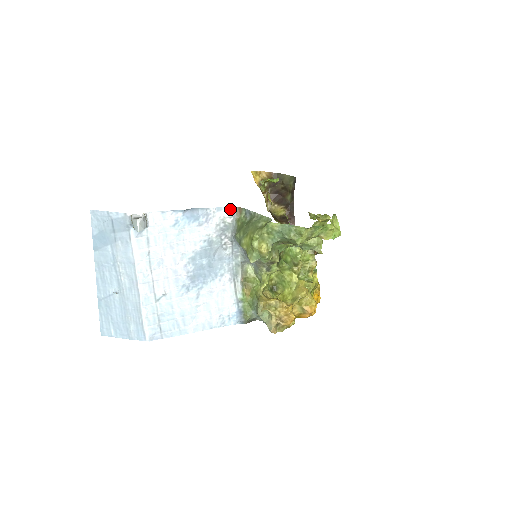
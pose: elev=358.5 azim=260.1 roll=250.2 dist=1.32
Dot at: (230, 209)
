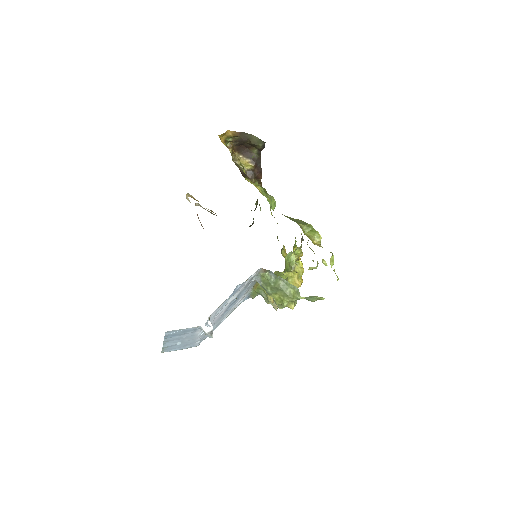
Dot at: (257, 271)
